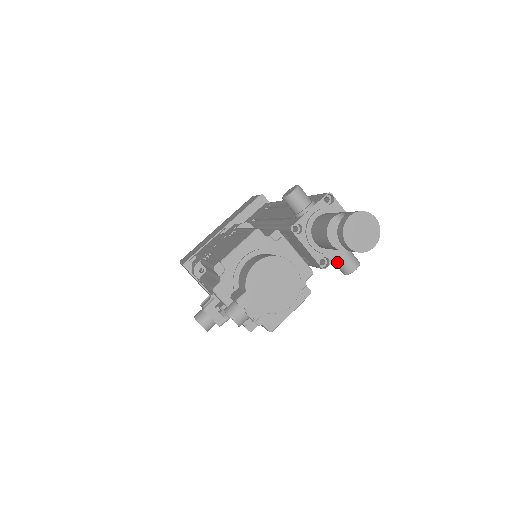
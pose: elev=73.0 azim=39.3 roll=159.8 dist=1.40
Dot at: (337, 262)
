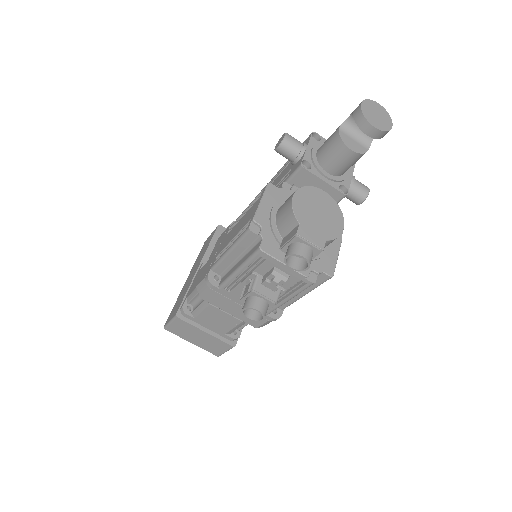
Dot at: (350, 191)
